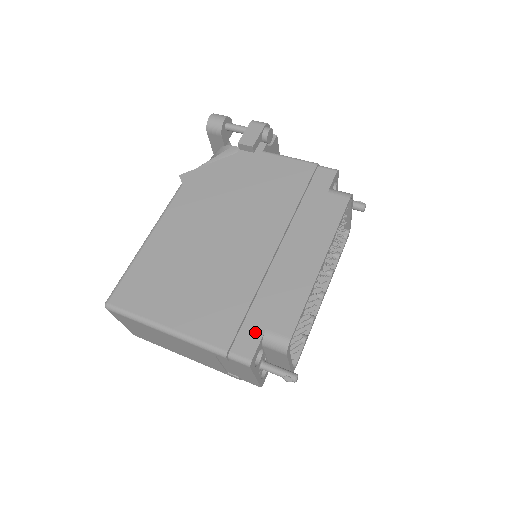
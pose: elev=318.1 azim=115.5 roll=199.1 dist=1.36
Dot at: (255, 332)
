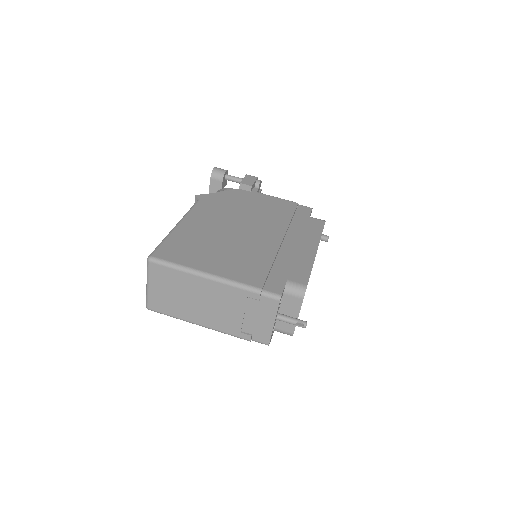
Dot at: (280, 280)
